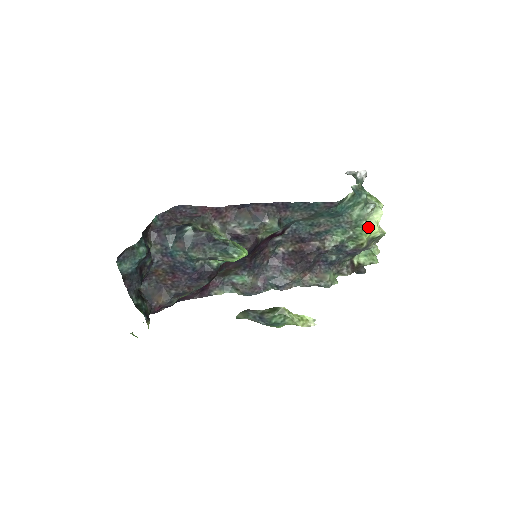
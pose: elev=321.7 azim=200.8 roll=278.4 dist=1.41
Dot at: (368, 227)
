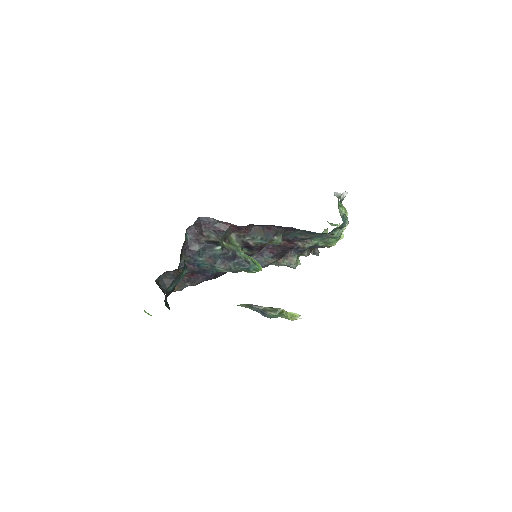
Dot at: occluded
